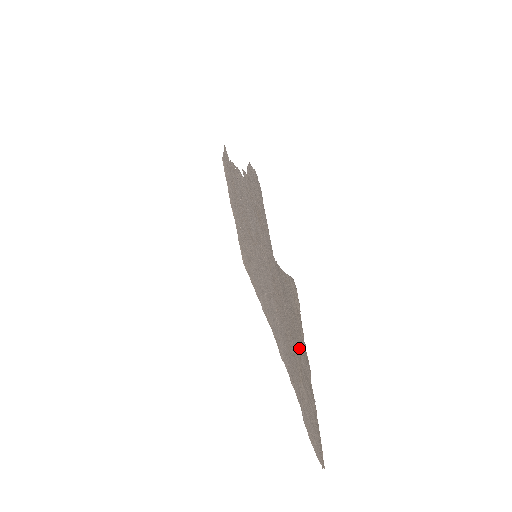
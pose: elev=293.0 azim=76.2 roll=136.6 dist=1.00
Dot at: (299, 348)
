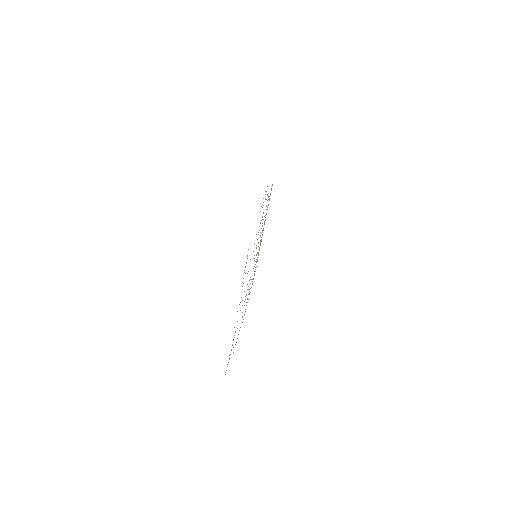
Dot at: occluded
